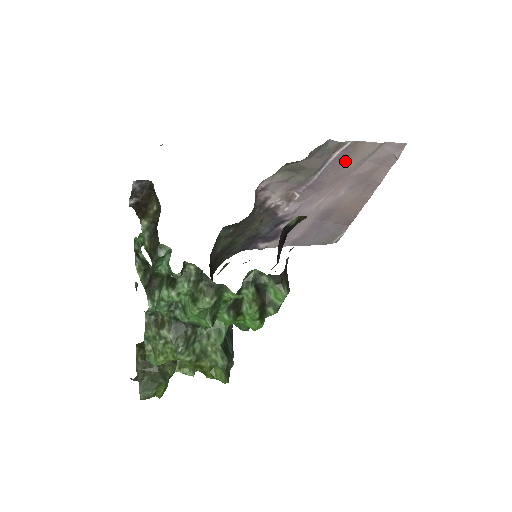
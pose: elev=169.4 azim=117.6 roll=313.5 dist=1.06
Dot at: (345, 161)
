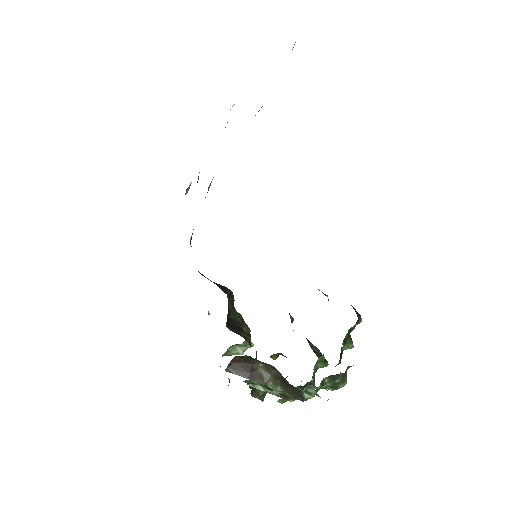
Dot at: occluded
